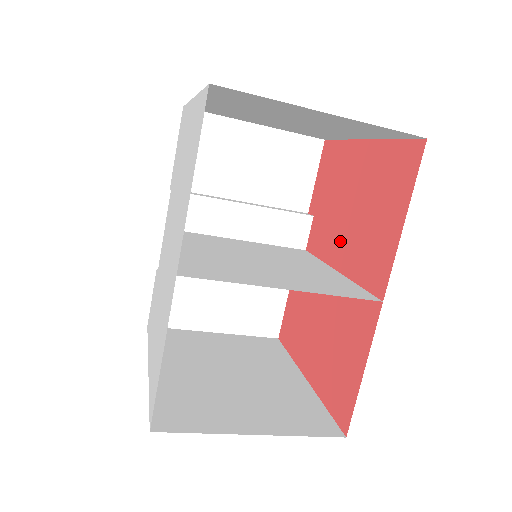
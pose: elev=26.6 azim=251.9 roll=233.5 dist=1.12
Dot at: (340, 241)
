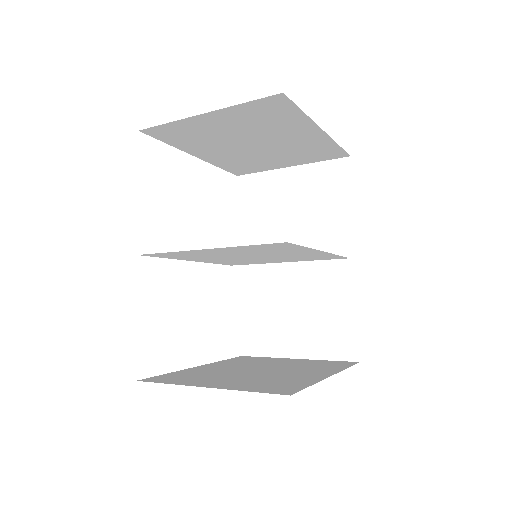
Dot at: occluded
